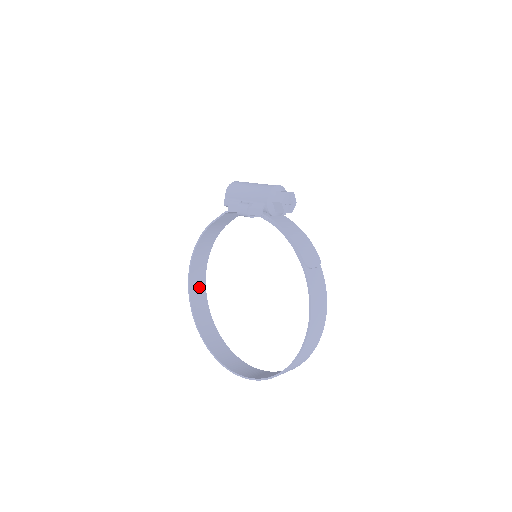
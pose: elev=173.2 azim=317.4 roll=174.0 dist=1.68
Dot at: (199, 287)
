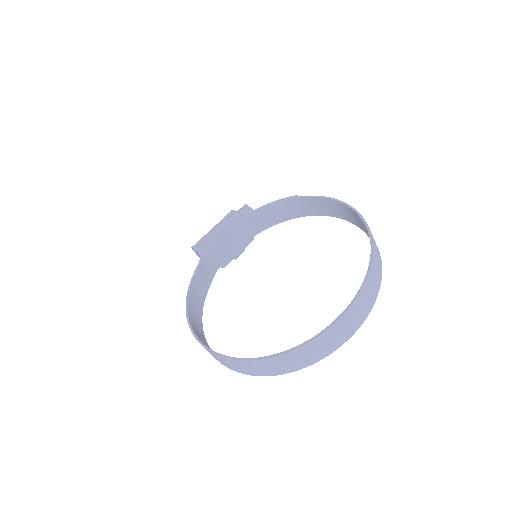
Dot at: occluded
